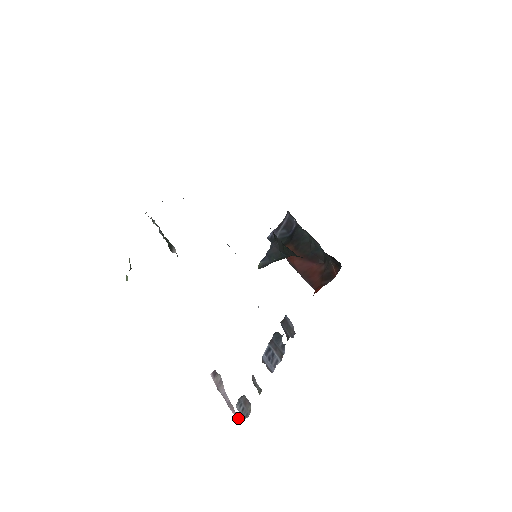
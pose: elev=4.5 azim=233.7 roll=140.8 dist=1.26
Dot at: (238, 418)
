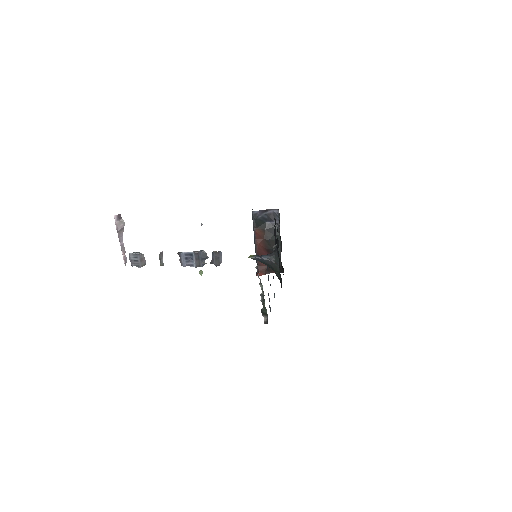
Dot at: (126, 261)
